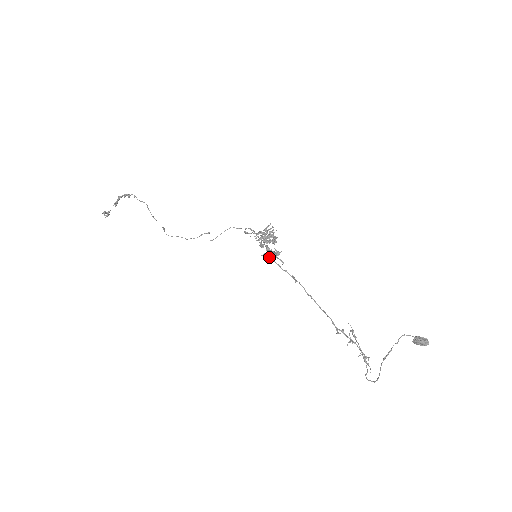
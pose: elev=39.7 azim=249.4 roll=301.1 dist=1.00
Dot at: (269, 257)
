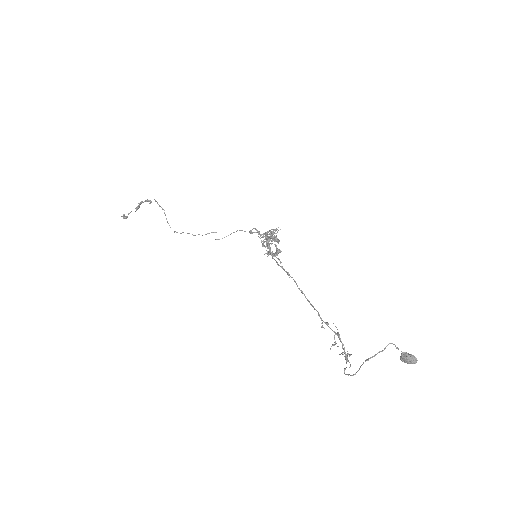
Dot at: (268, 255)
